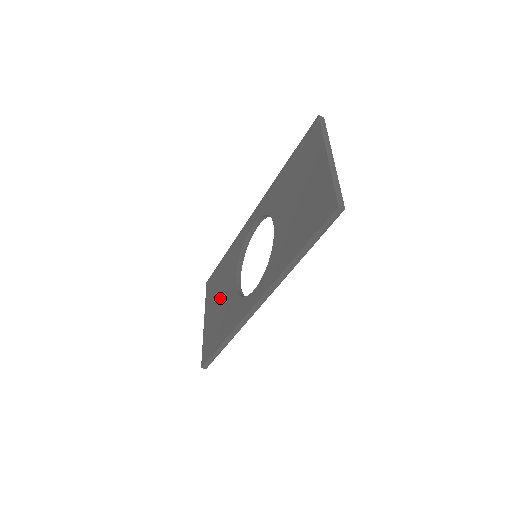
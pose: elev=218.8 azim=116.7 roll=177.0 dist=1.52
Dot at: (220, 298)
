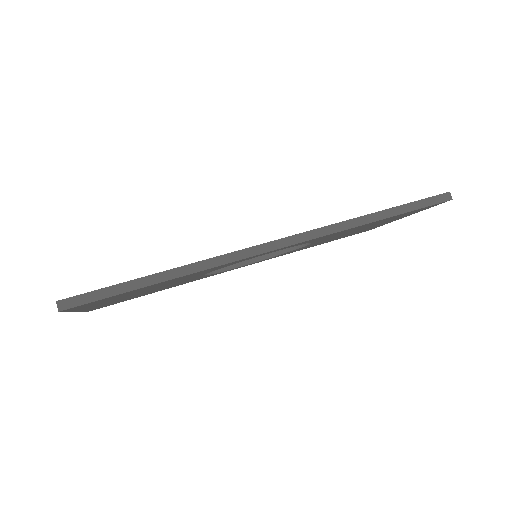
Dot at: occluded
